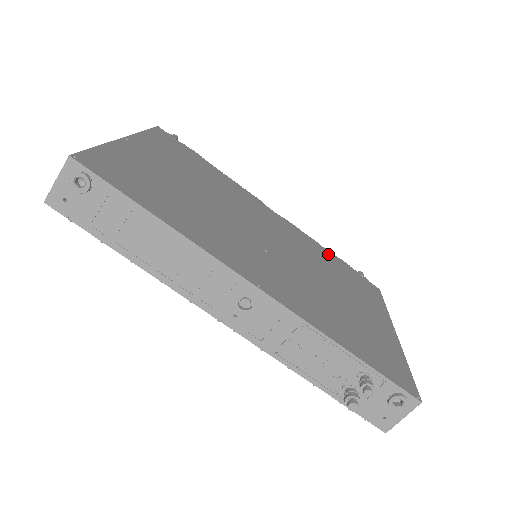
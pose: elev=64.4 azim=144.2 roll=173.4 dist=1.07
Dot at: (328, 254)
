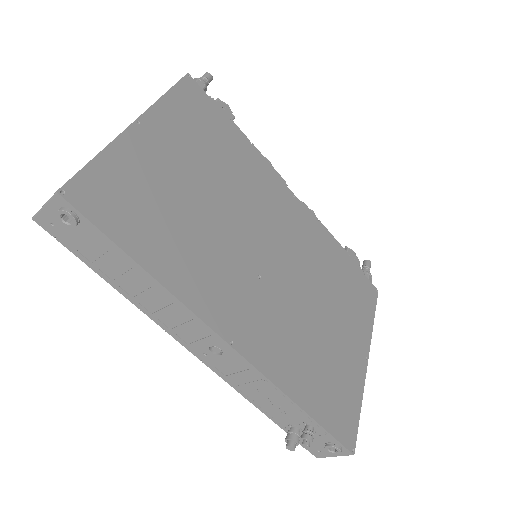
Dot at: (337, 251)
